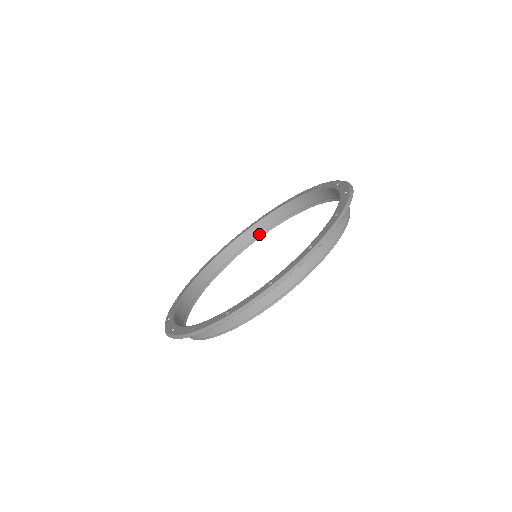
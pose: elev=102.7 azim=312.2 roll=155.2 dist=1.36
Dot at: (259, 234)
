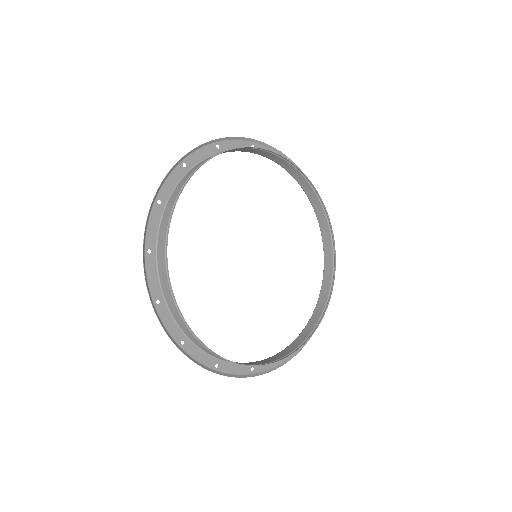
Dot at: (321, 315)
